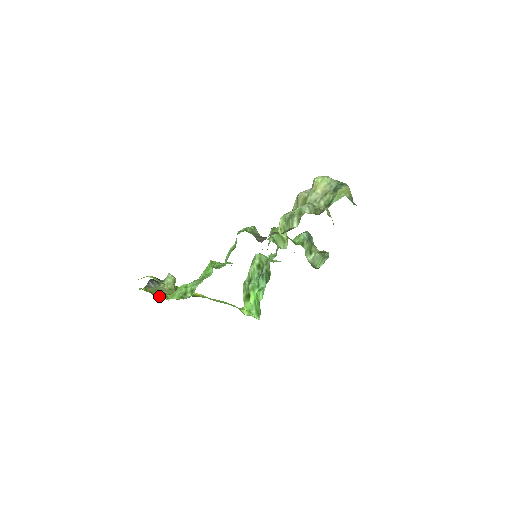
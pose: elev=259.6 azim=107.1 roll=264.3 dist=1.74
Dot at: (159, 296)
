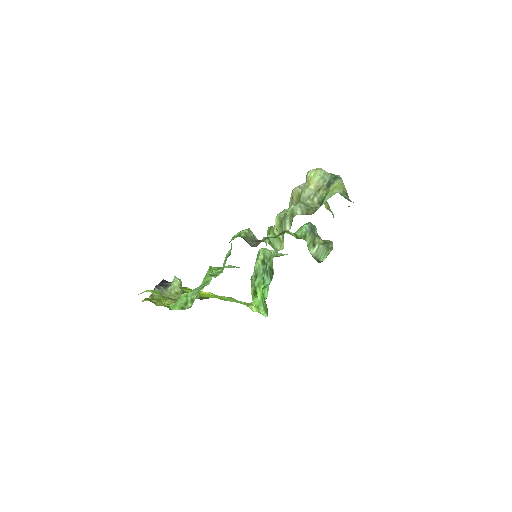
Dot at: occluded
